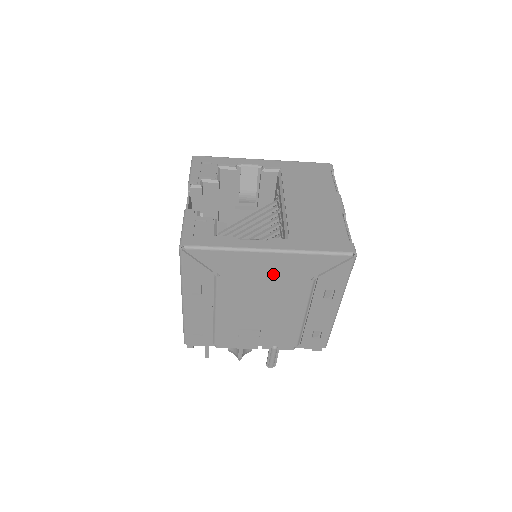
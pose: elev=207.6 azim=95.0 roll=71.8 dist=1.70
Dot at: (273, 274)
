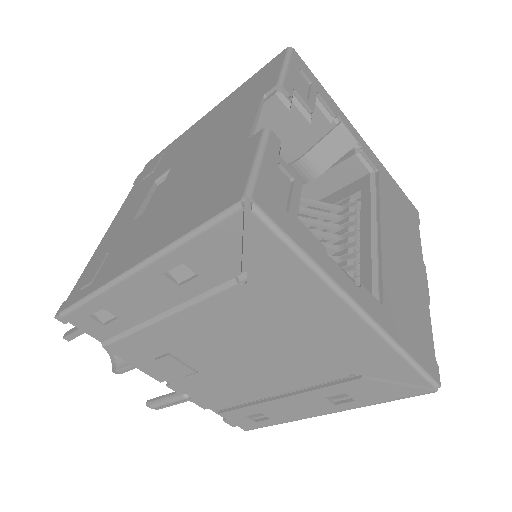
Dot at: (317, 337)
